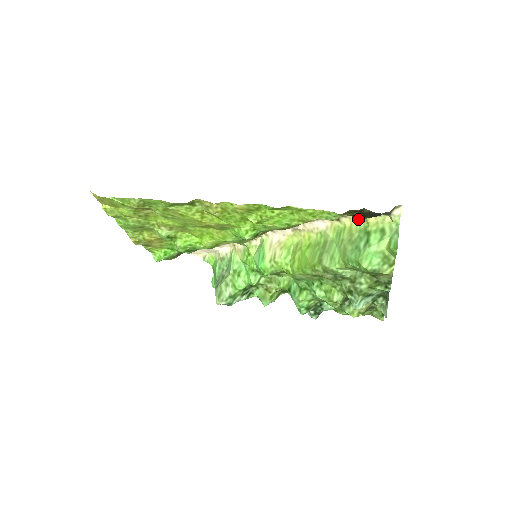
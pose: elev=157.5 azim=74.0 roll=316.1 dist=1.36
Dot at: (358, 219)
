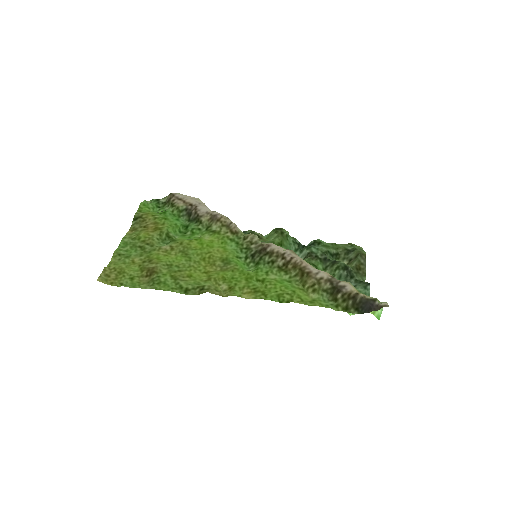
Dot at: (351, 284)
